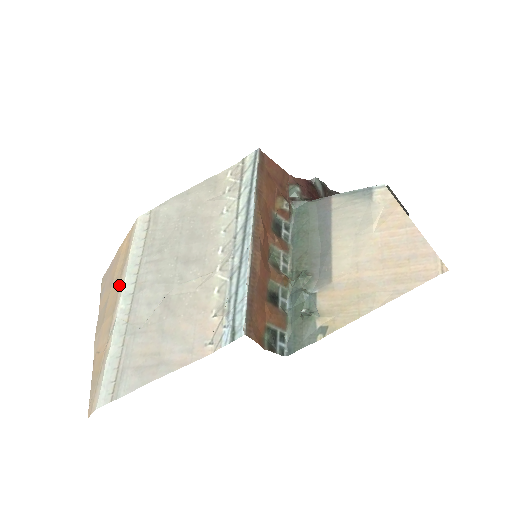
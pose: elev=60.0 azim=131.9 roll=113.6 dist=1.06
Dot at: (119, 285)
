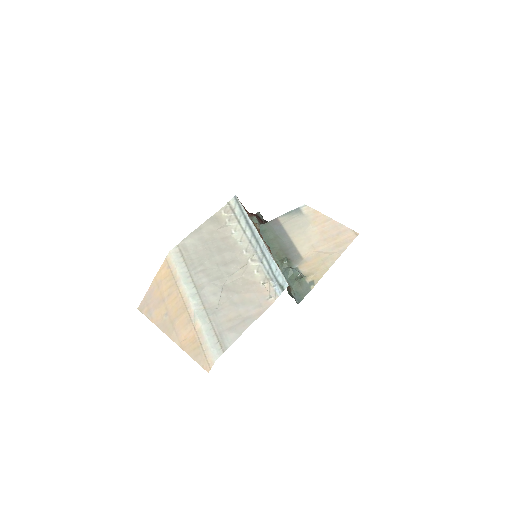
Dot at: (180, 294)
